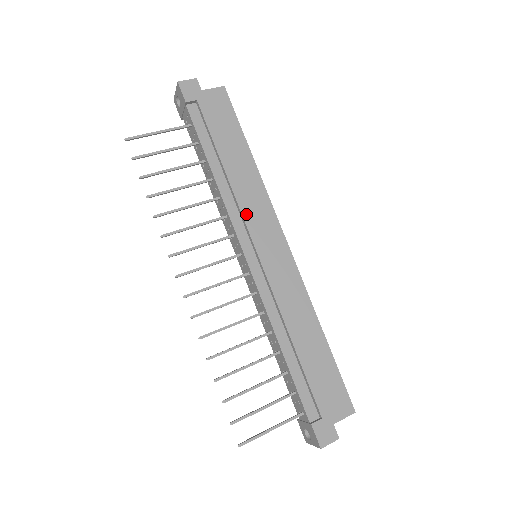
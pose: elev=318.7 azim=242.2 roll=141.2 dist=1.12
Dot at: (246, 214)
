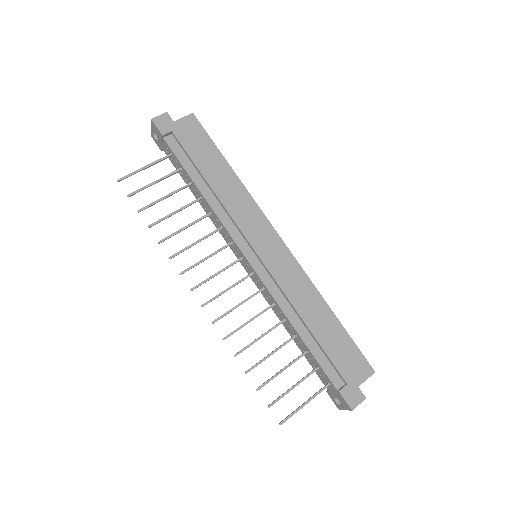
Dot at: (239, 221)
